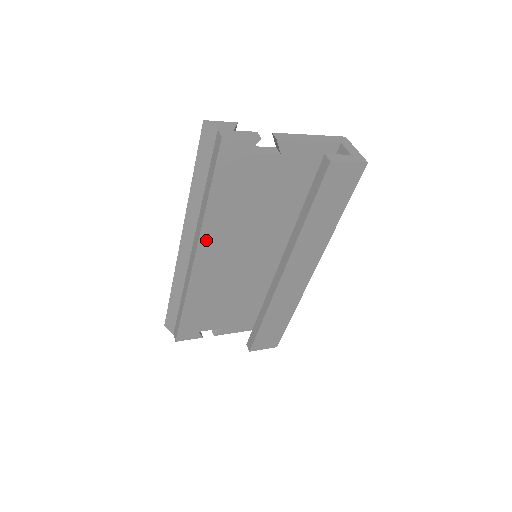
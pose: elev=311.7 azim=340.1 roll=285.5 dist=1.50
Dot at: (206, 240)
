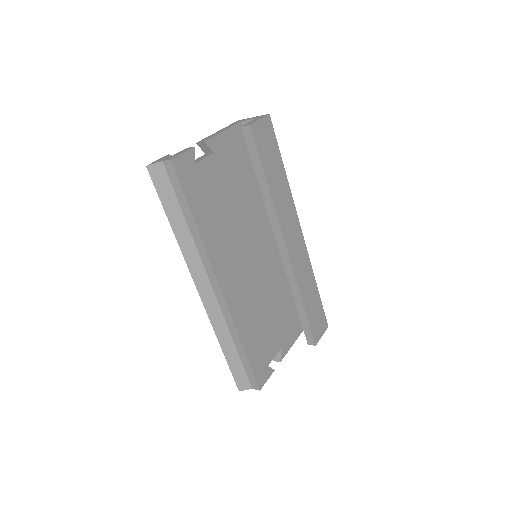
Dot at: (217, 263)
